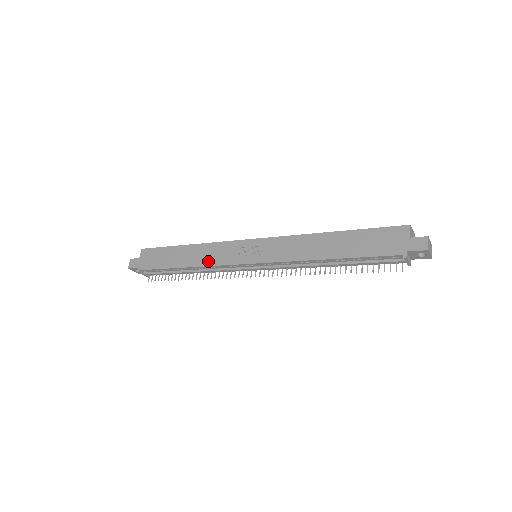
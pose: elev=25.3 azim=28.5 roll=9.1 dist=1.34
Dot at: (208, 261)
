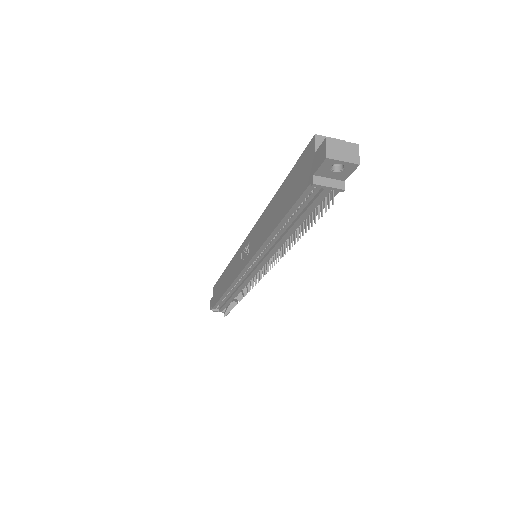
Dot at: (231, 279)
